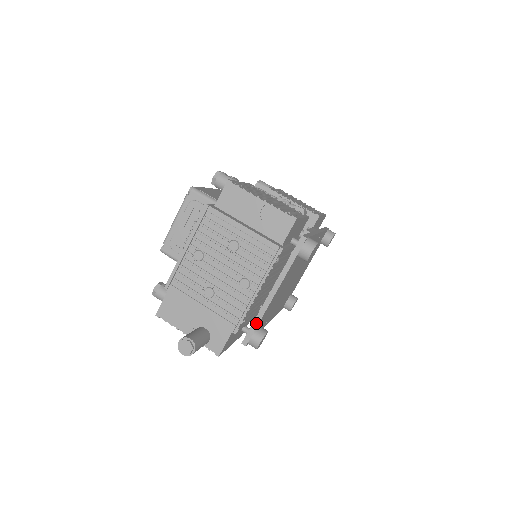
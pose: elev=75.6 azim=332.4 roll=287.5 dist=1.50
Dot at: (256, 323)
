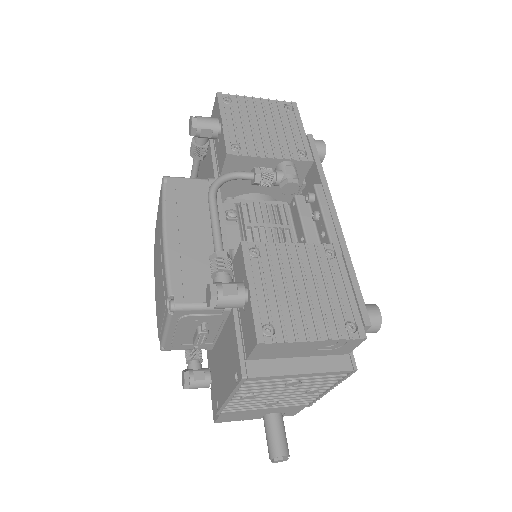
Dot at: occluded
